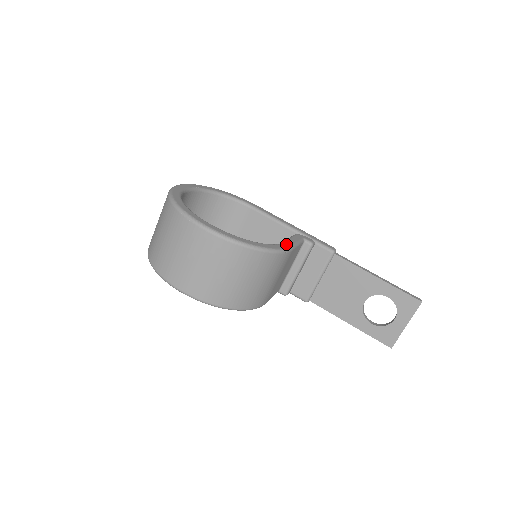
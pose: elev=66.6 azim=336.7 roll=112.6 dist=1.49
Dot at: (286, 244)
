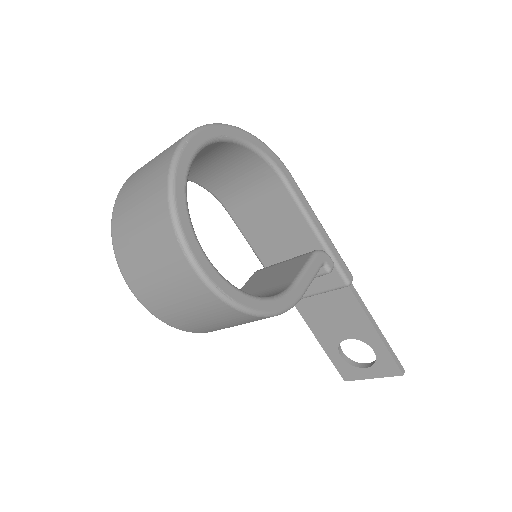
Dot at: (298, 290)
